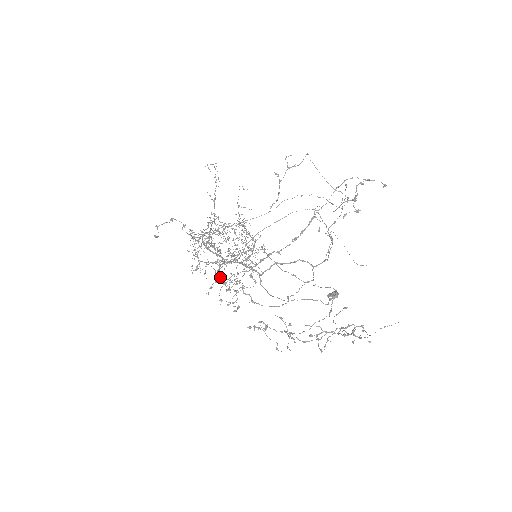
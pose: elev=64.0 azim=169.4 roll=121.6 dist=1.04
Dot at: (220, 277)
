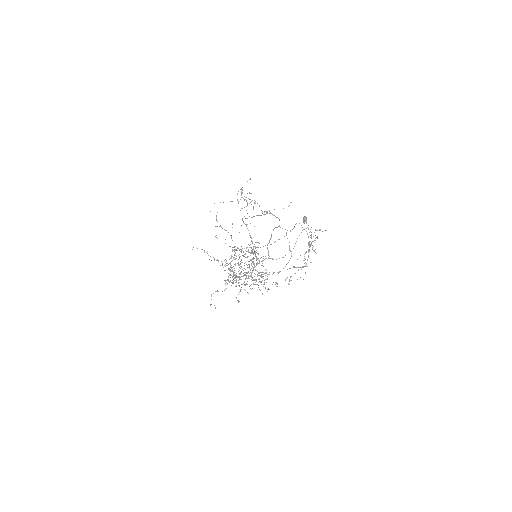
Dot at: (255, 284)
